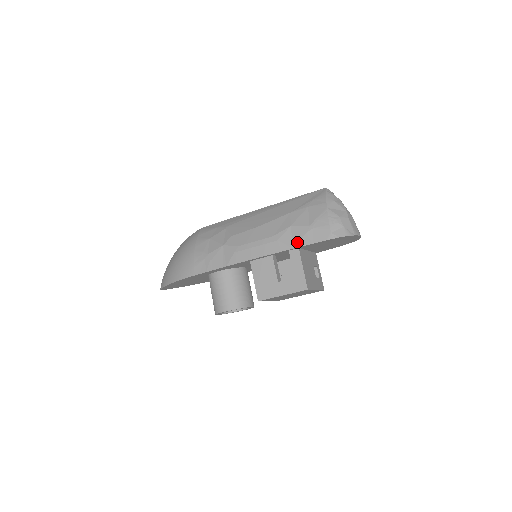
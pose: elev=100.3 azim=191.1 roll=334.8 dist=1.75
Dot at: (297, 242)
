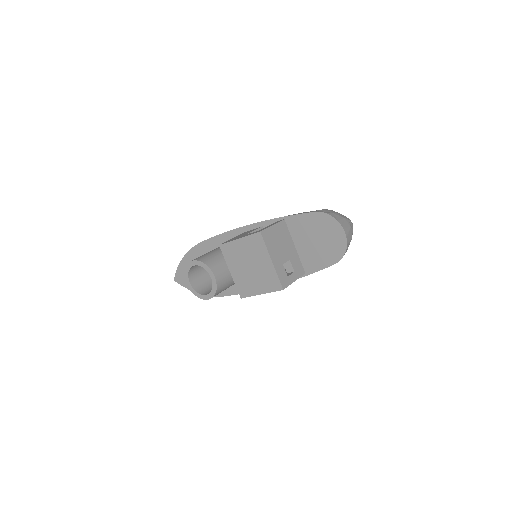
Dot at: occluded
